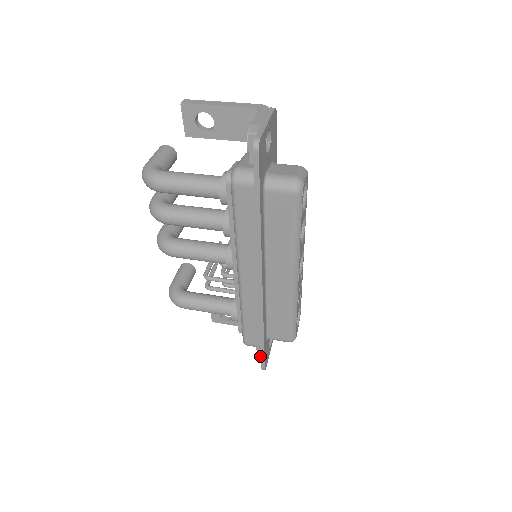
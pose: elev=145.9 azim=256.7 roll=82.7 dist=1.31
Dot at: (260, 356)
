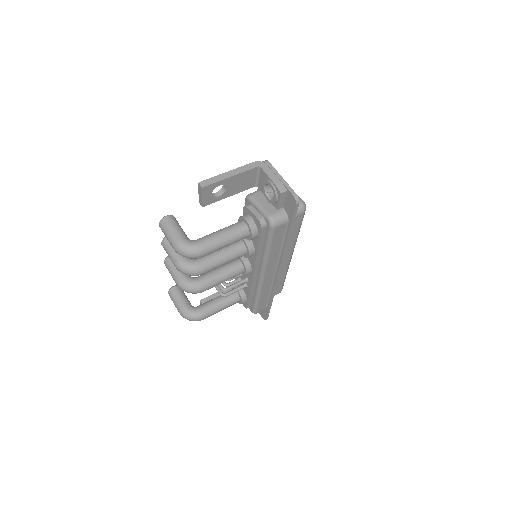
Dot at: (256, 313)
